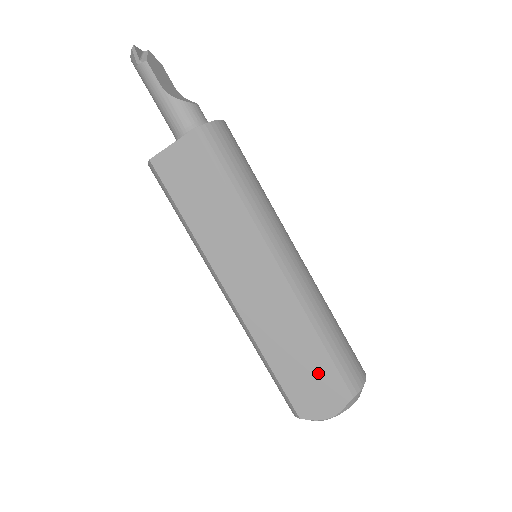
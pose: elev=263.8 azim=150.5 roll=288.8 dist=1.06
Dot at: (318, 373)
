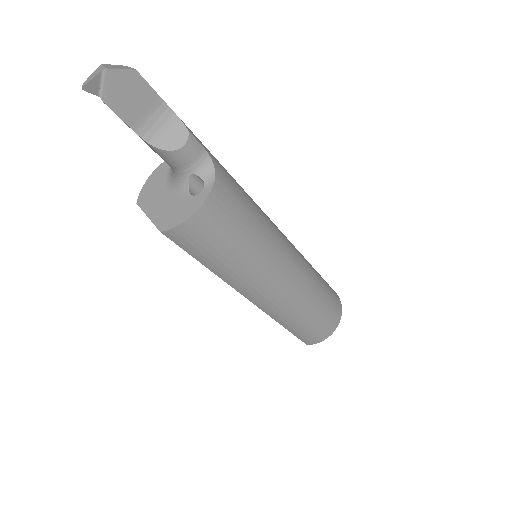
Dot at: occluded
